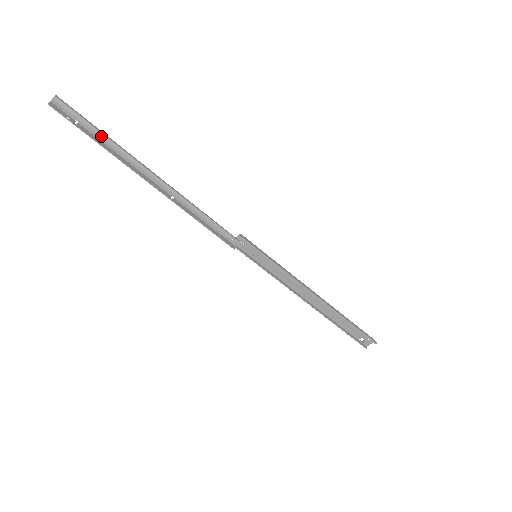
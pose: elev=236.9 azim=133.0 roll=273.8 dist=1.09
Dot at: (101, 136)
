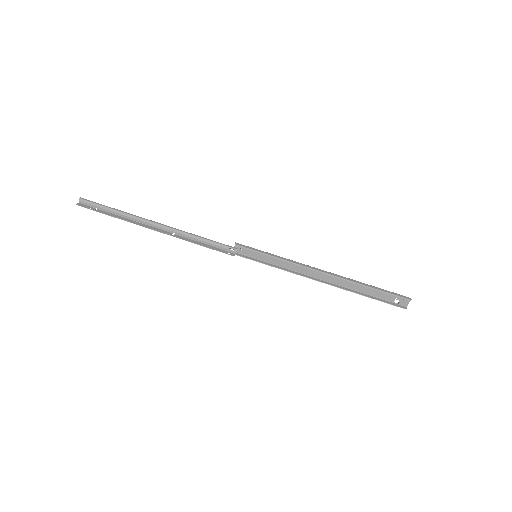
Dot at: (113, 211)
